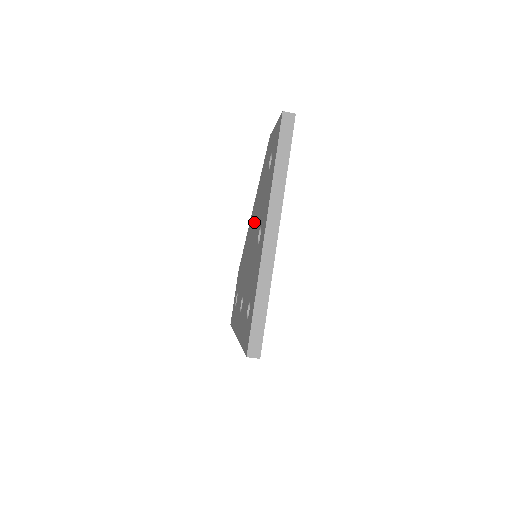
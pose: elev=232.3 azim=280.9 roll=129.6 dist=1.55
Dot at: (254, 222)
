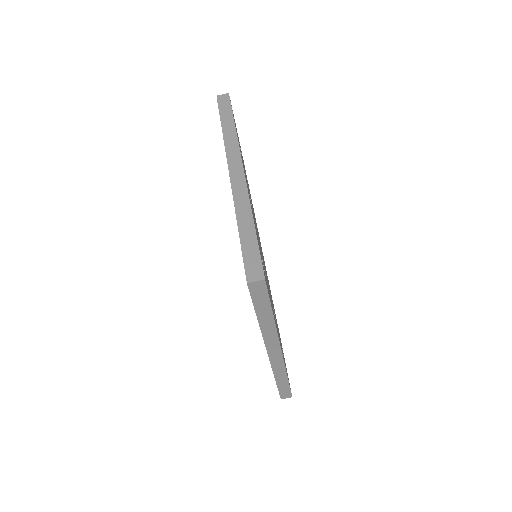
Dot at: occluded
